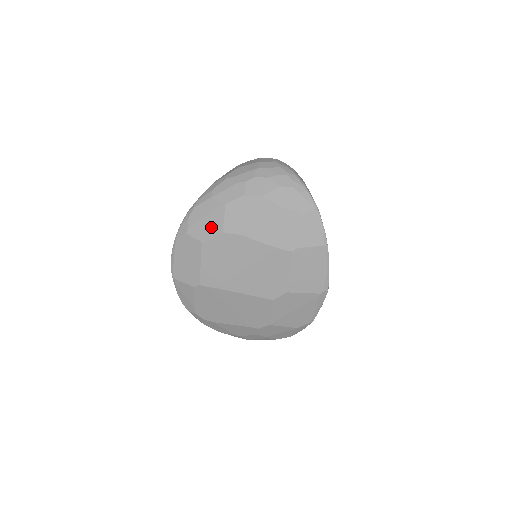
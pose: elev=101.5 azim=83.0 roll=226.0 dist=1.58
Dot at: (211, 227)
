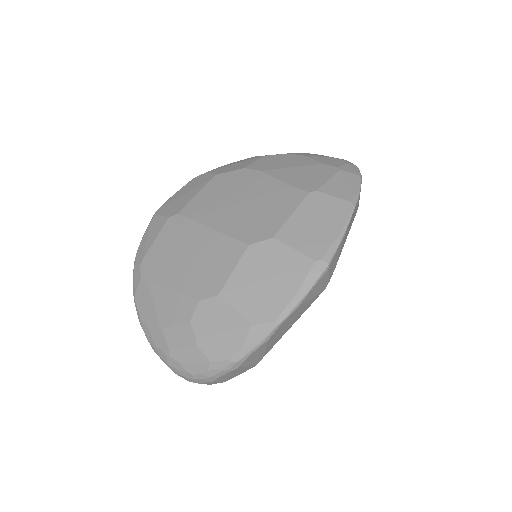
Dot at: (236, 167)
